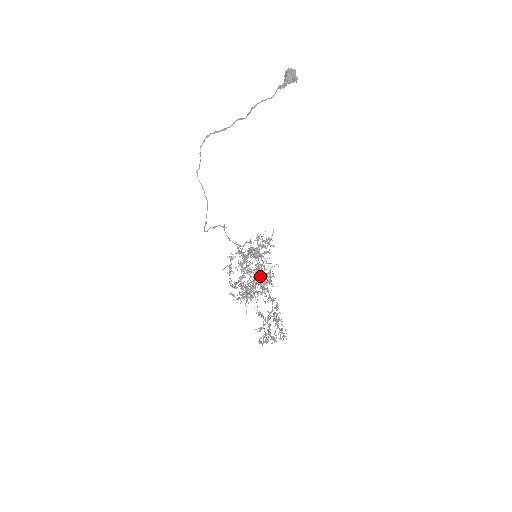
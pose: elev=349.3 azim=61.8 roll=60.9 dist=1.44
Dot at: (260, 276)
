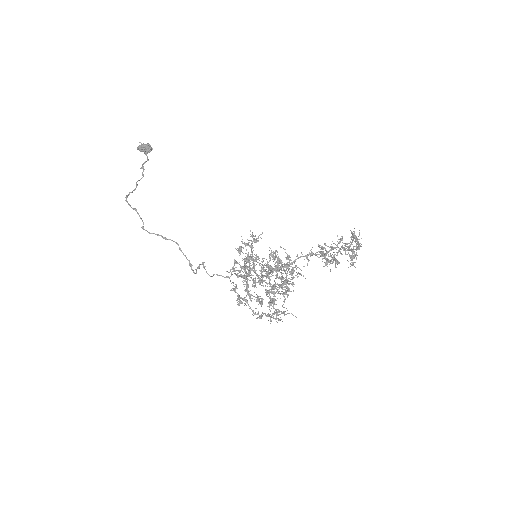
Dot at: occluded
